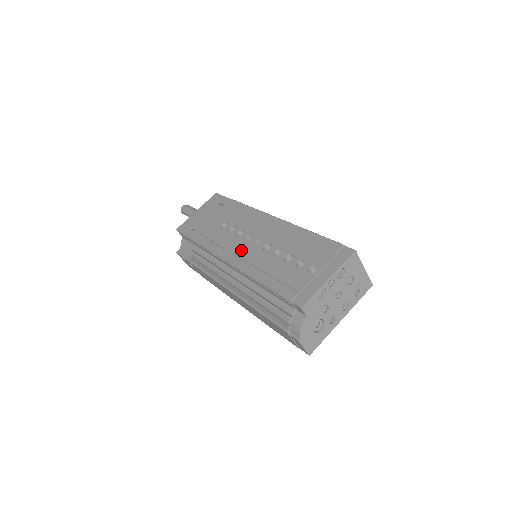
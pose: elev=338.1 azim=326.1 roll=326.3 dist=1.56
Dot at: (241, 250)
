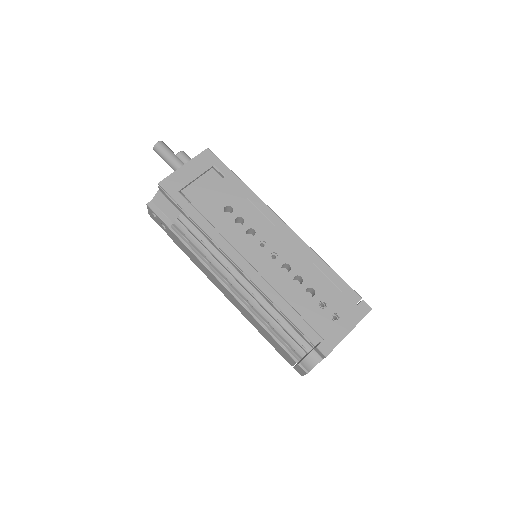
Dot at: (256, 259)
